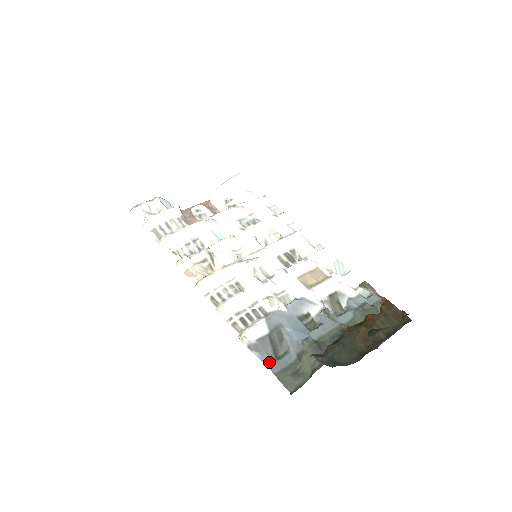
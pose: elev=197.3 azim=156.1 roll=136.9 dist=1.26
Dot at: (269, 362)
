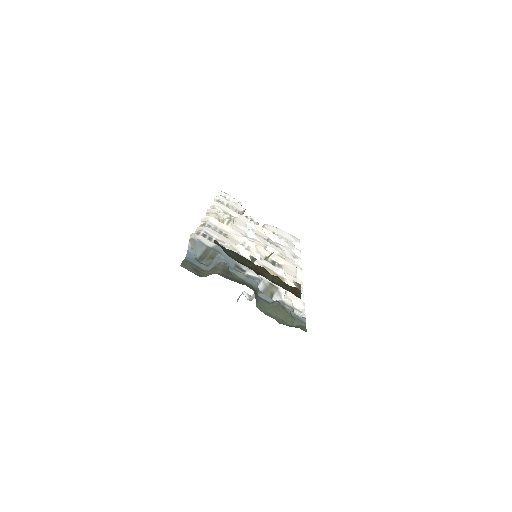
Dot at: (191, 255)
